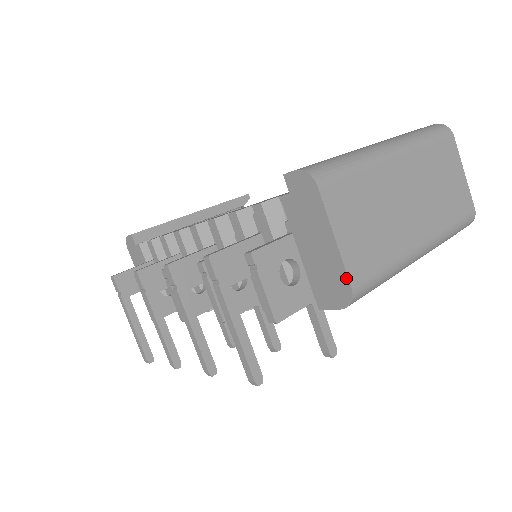
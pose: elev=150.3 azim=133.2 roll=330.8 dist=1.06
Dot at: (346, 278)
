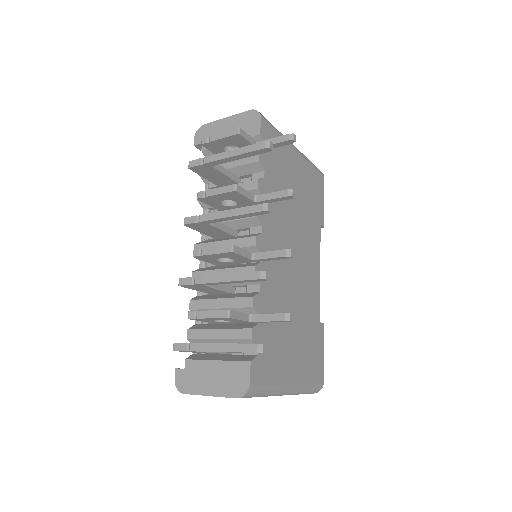
Dot at: (245, 113)
